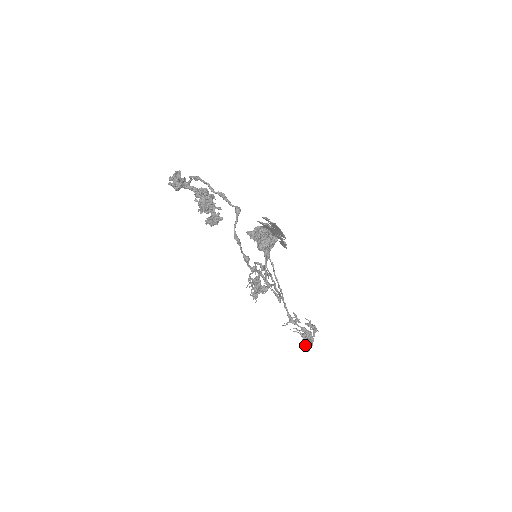
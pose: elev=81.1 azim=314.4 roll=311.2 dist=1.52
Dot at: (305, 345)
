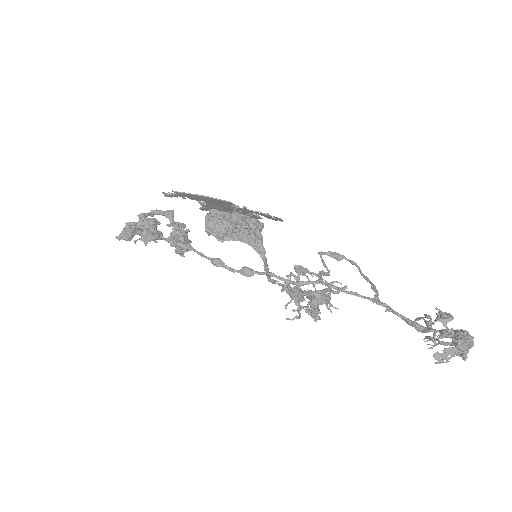
Dot at: occluded
